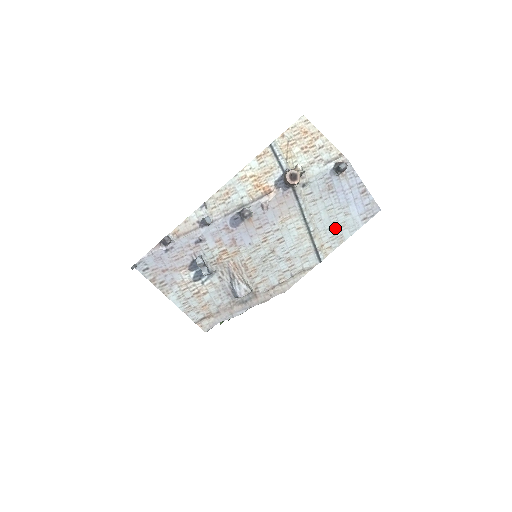
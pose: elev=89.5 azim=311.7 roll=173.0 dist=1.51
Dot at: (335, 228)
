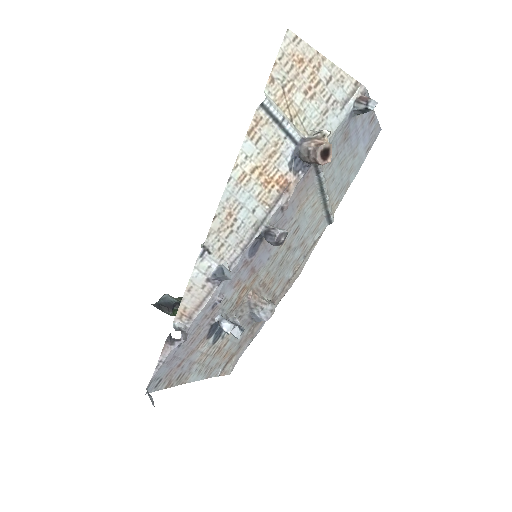
Dot at: (344, 179)
